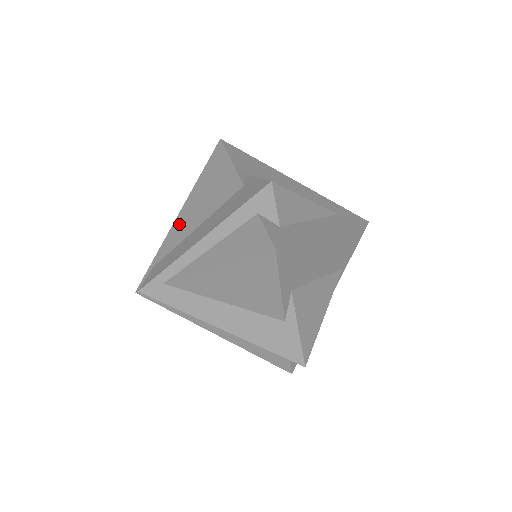
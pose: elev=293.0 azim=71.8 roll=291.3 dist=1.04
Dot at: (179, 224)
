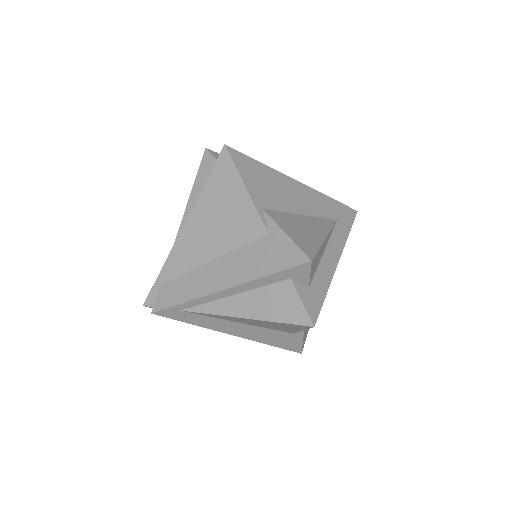
Dot at: (186, 244)
